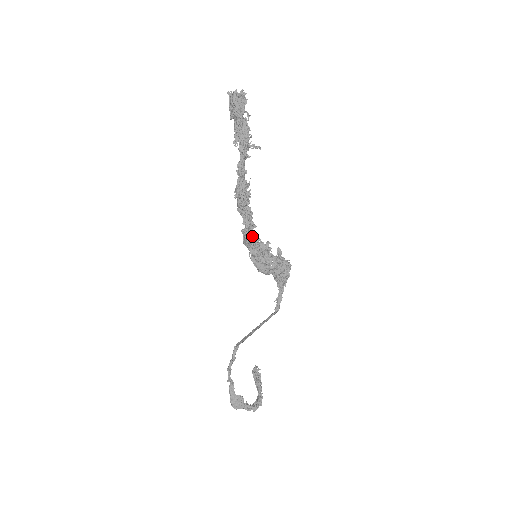
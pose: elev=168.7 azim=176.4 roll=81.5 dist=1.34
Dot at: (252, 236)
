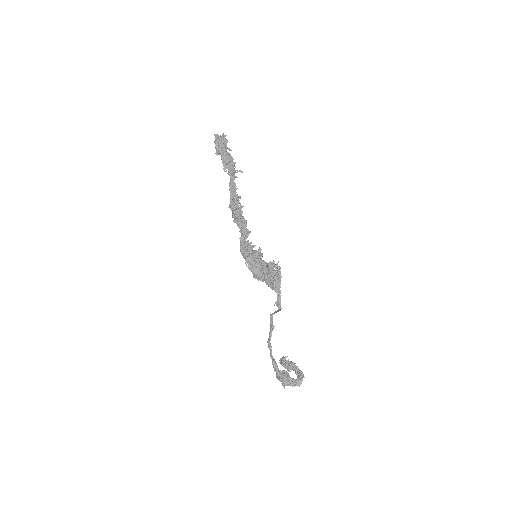
Dot at: (247, 244)
